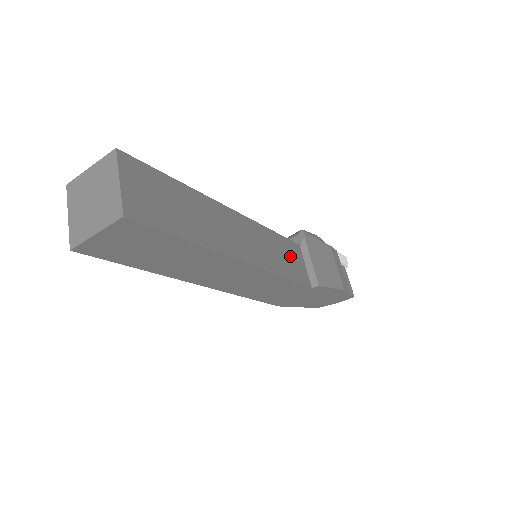
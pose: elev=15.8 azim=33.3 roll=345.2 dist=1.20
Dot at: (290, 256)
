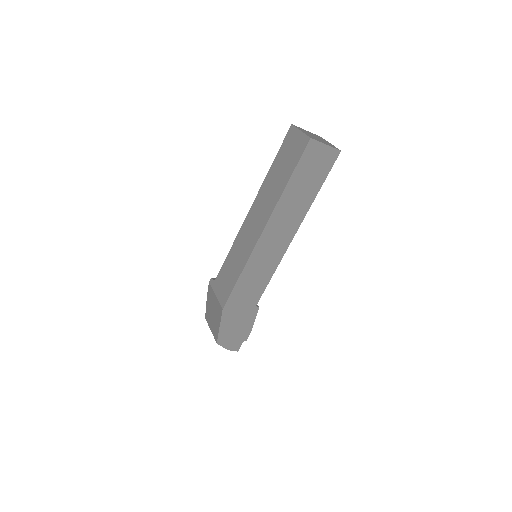
Dot at: occluded
